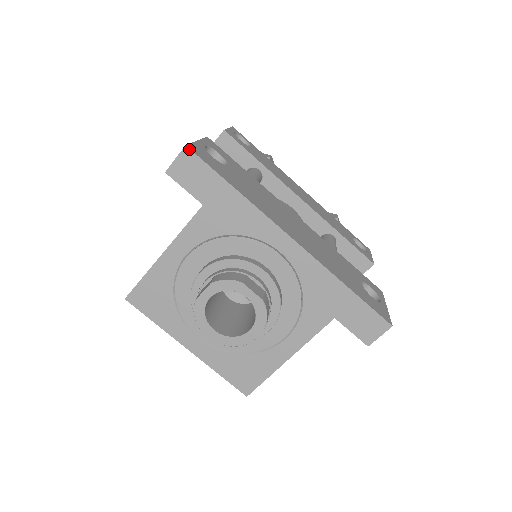
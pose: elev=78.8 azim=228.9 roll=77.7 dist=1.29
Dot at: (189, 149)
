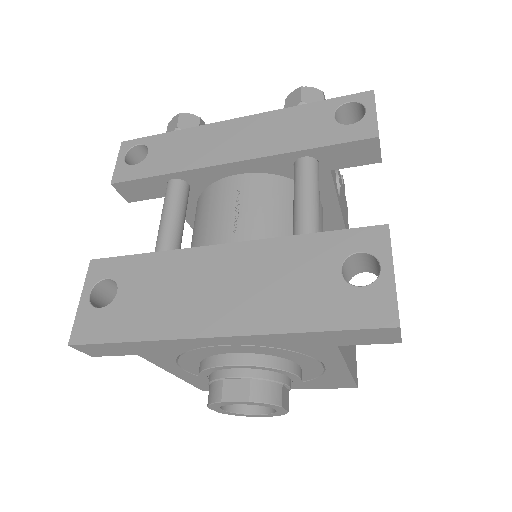
Dot at: (73, 345)
